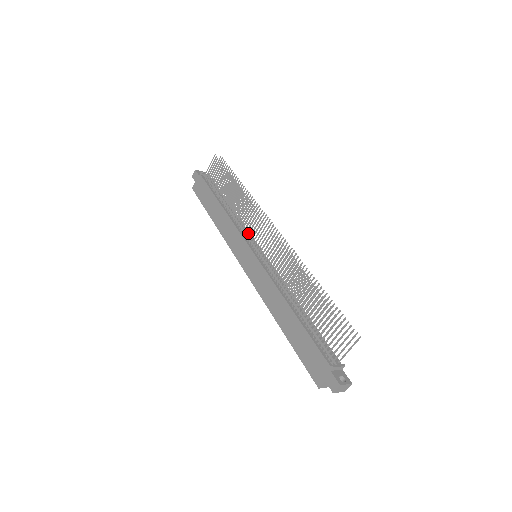
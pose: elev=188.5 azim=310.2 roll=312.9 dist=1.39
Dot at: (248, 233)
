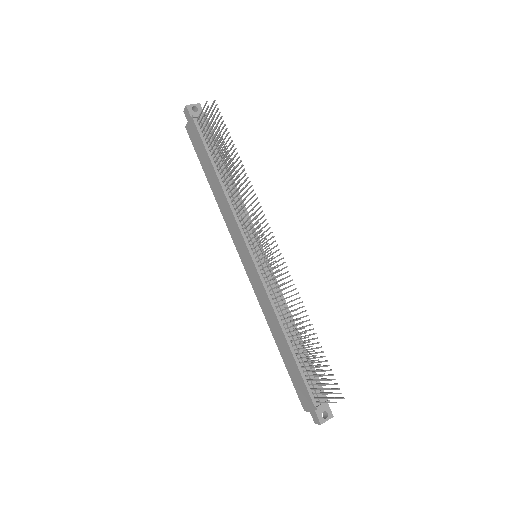
Dot at: (247, 231)
